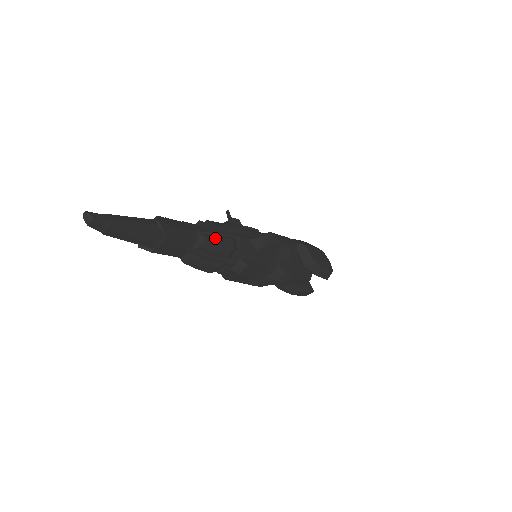
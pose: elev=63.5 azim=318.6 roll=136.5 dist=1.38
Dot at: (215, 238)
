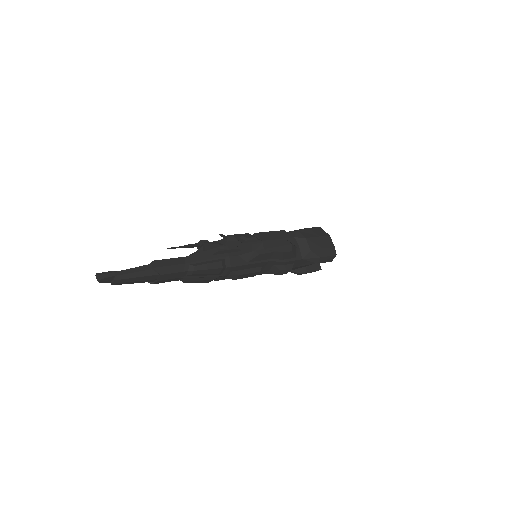
Dot at: (204, 266)
